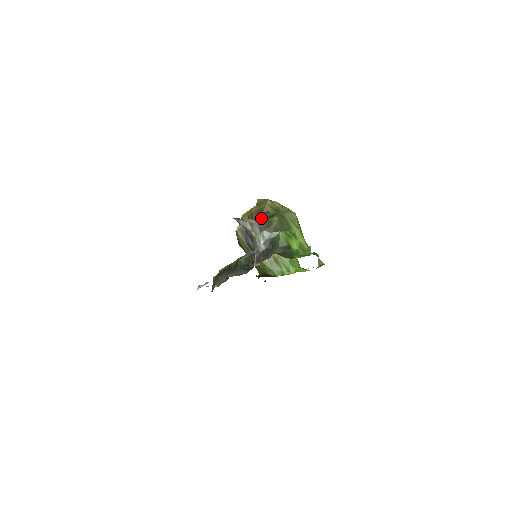
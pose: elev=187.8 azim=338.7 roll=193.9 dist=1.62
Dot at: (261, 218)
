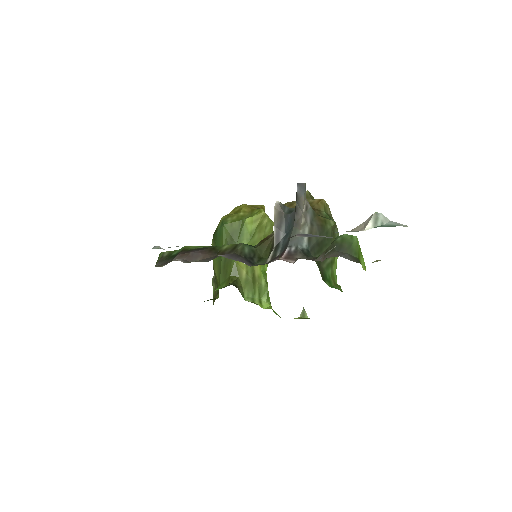
Dot at: occluded
